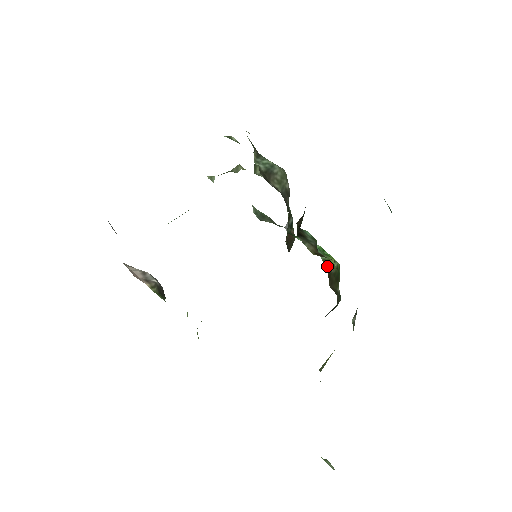
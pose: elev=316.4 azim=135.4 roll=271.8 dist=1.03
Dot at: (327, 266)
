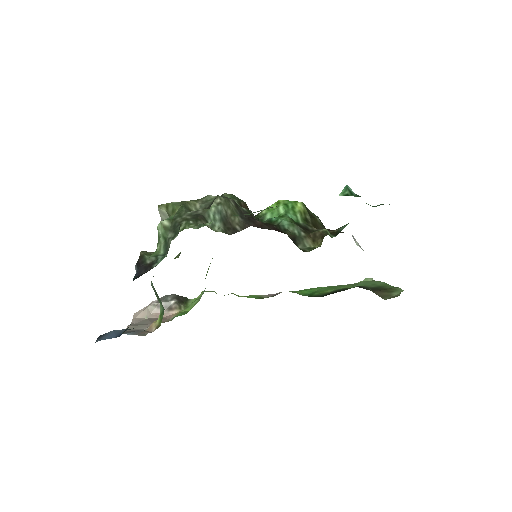
Dot at: (308, 222)
